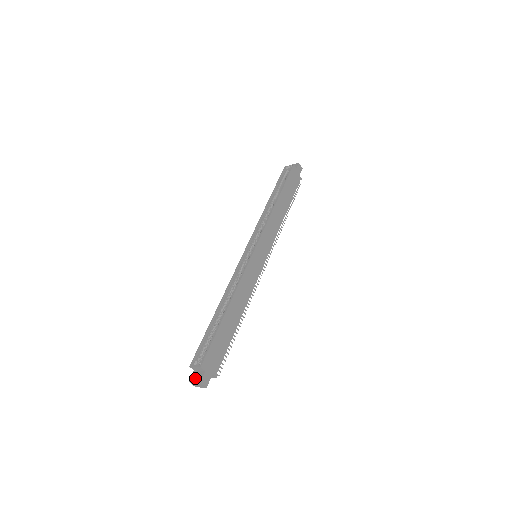
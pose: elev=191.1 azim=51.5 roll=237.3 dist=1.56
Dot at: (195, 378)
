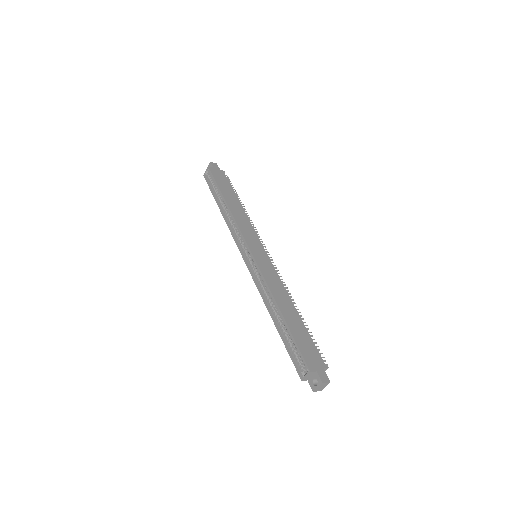
Dot at: (315, 385)
